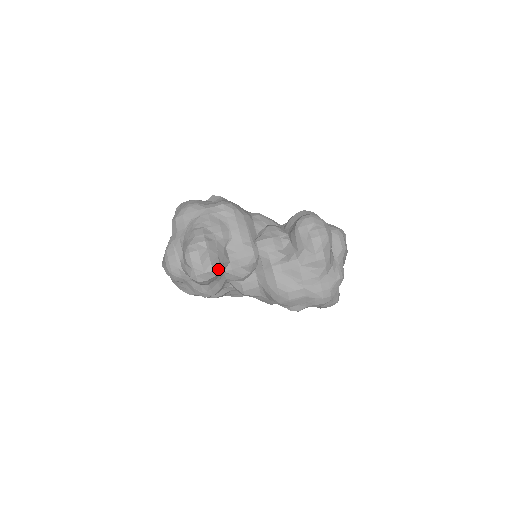
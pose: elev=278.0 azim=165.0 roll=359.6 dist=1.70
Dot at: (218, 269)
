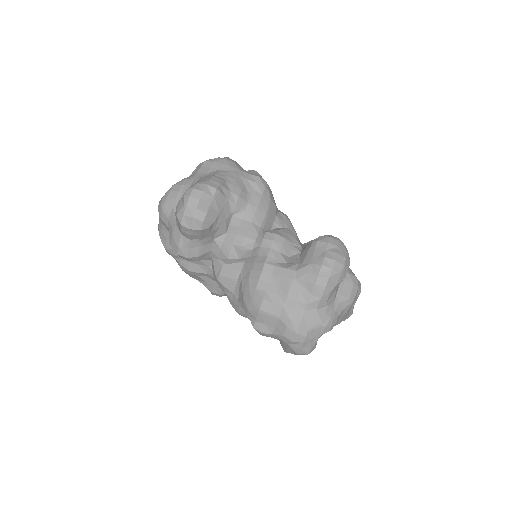
Dot at: (210, 226)
